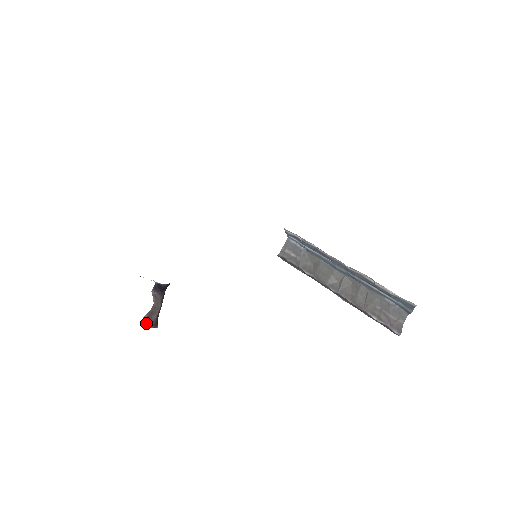
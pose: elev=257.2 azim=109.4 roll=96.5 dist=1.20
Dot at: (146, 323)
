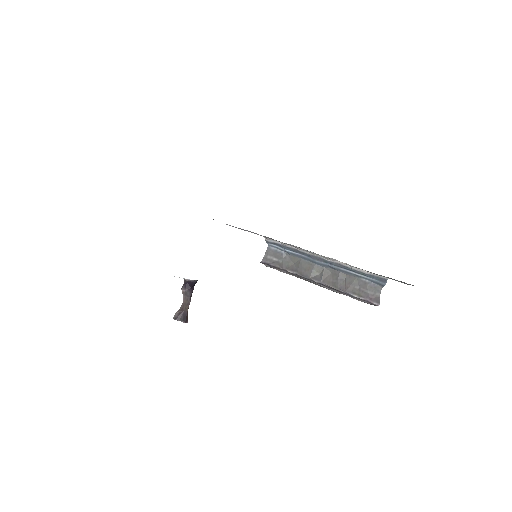
Dot at: (178, 319)
